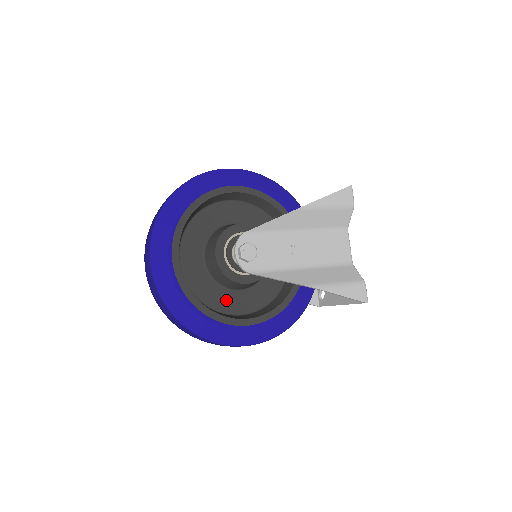
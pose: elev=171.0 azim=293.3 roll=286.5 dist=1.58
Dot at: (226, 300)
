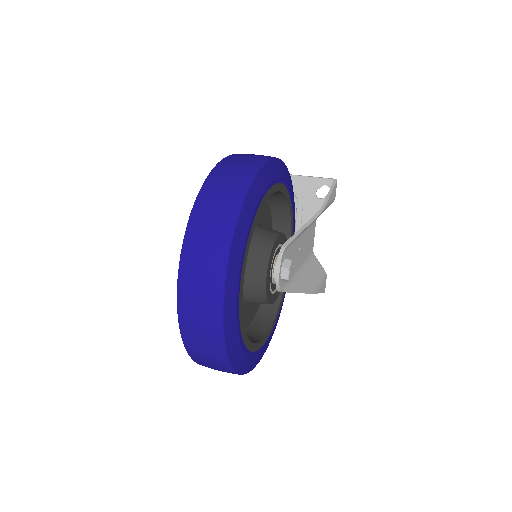
Dot at: occluded
